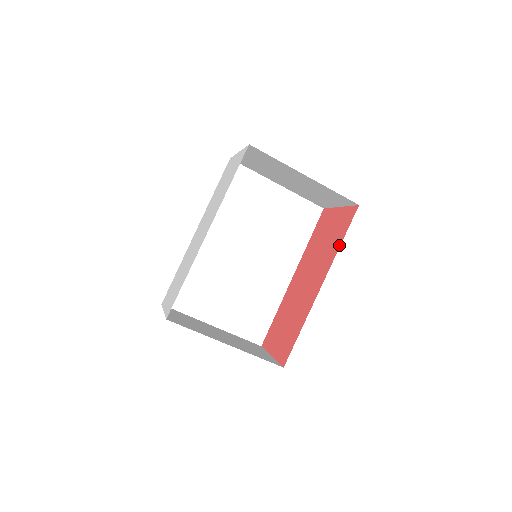
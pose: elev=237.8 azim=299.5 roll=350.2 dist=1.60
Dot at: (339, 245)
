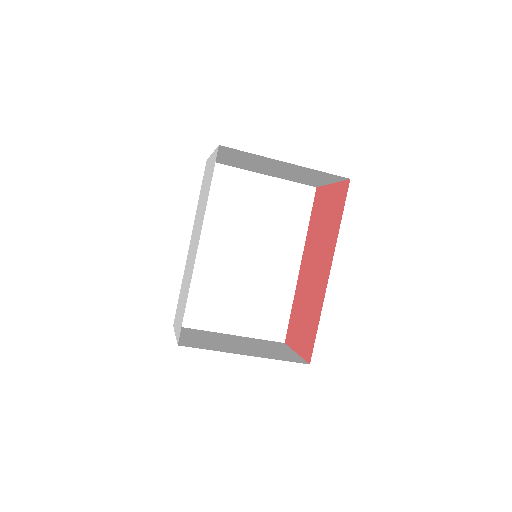
Dot at: (339, 226)
